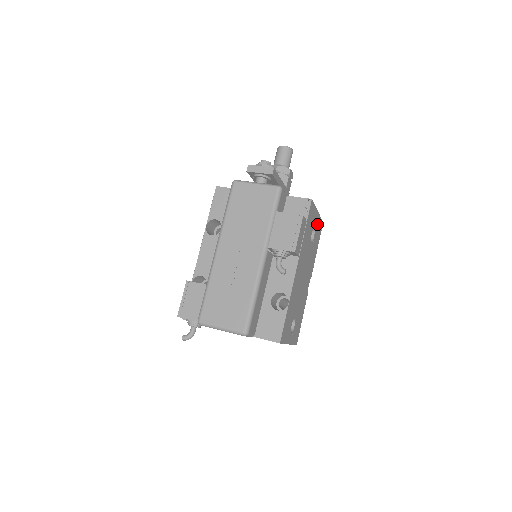
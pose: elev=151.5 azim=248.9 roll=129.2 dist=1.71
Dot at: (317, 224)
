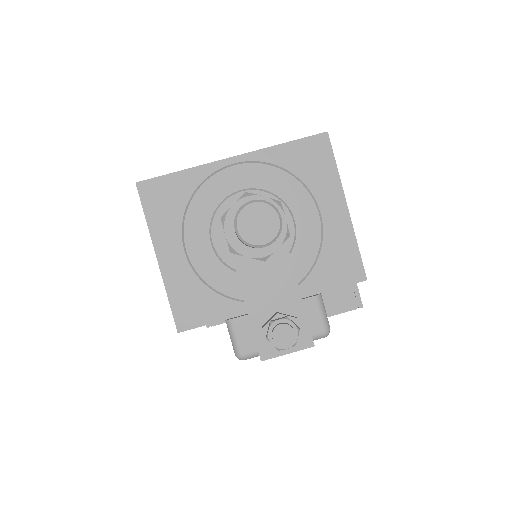
Dot at: occluded
